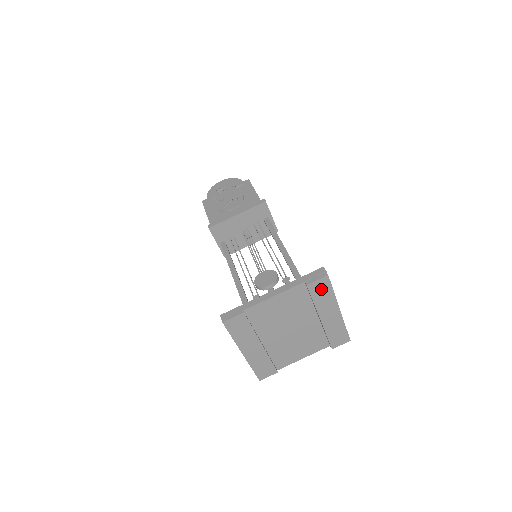
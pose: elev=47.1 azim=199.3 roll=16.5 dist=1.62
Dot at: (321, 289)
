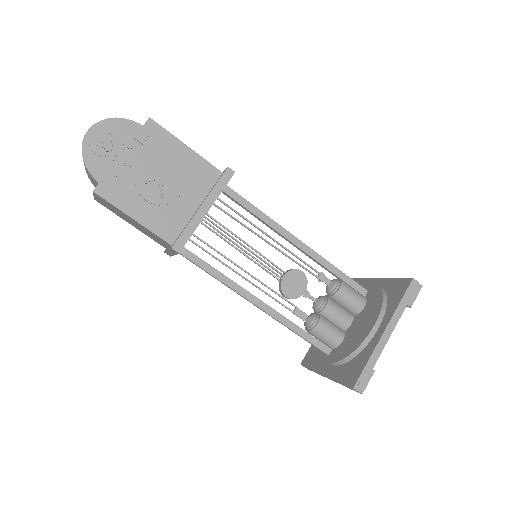
Dot at: occluded
